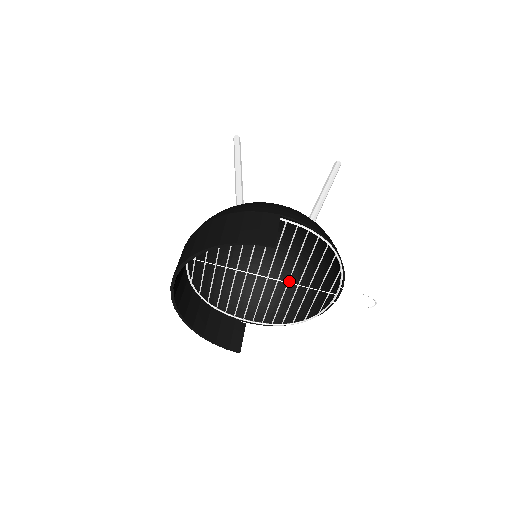
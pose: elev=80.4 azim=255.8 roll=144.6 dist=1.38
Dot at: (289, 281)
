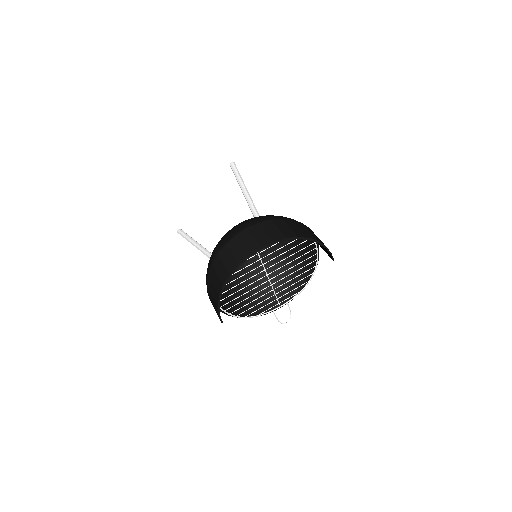
Dot at: (235, 284)
